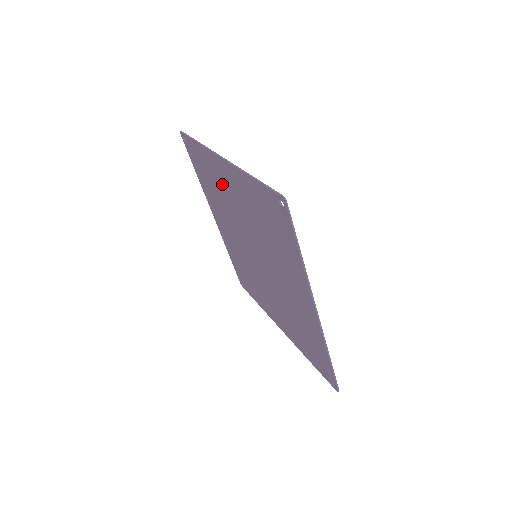
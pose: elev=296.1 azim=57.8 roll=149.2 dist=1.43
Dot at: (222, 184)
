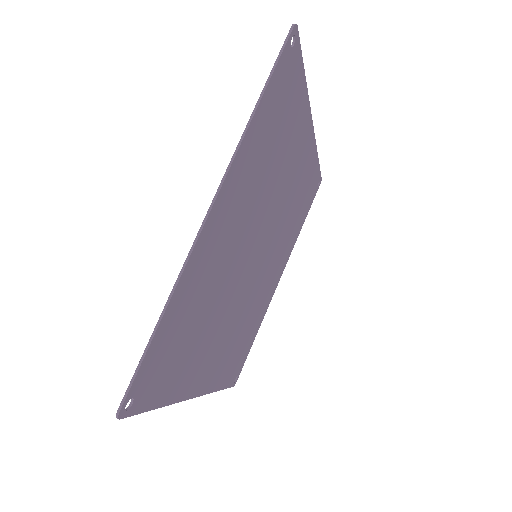
Dot at: (244, 191)
